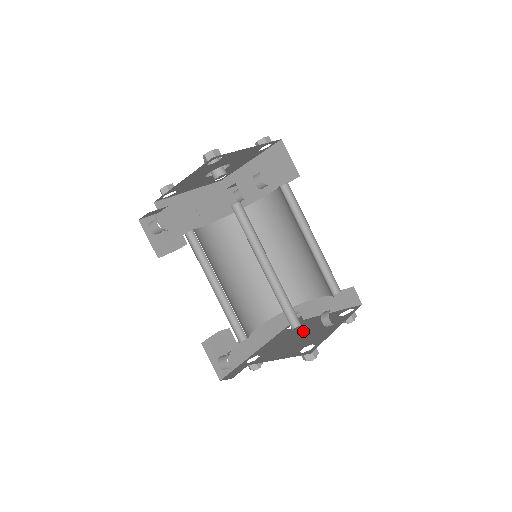
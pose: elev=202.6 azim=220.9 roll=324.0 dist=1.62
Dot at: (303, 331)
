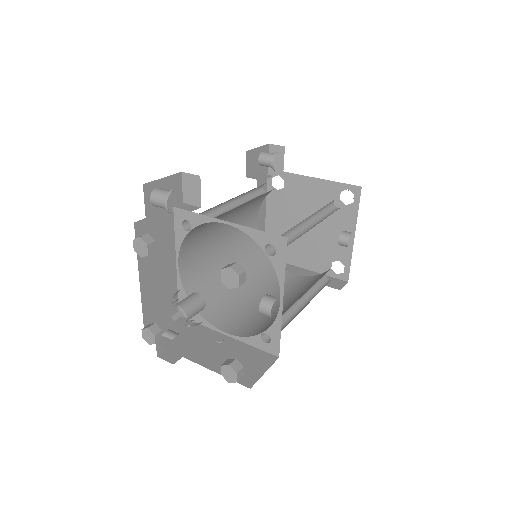
Dot at: (306, 215)
